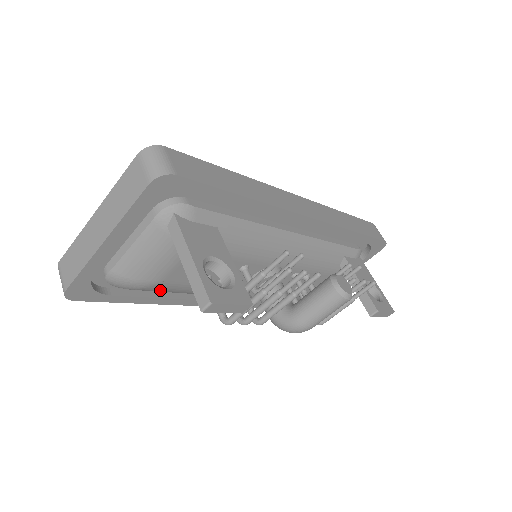
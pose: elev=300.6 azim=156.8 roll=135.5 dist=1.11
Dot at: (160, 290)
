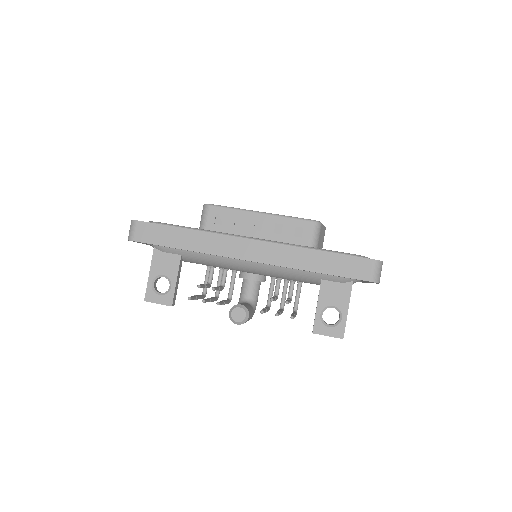
Dot at: occluded
